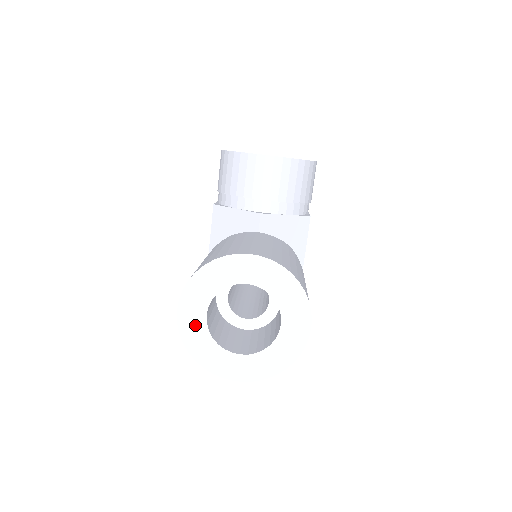
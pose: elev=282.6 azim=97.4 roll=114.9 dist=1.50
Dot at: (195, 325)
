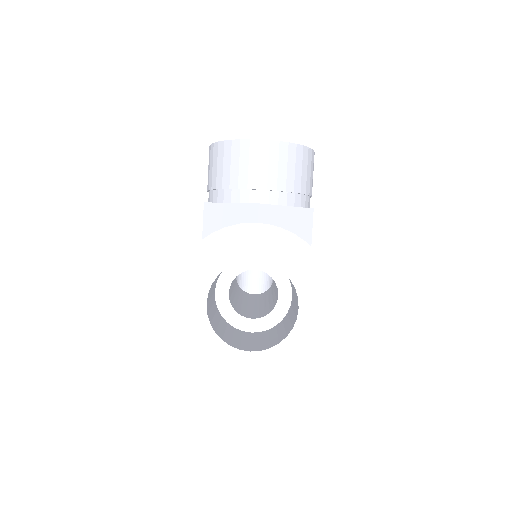
Dot at: (193, 318)
